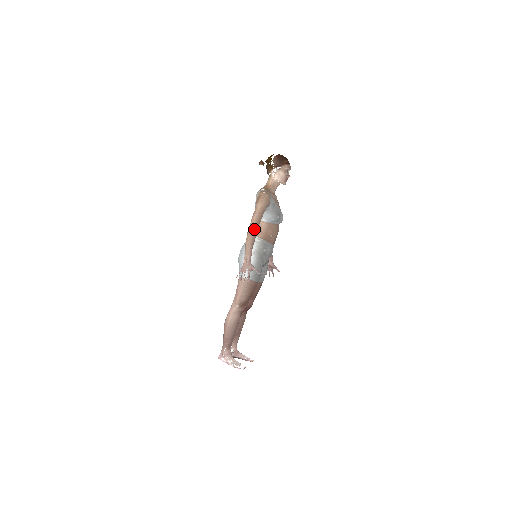
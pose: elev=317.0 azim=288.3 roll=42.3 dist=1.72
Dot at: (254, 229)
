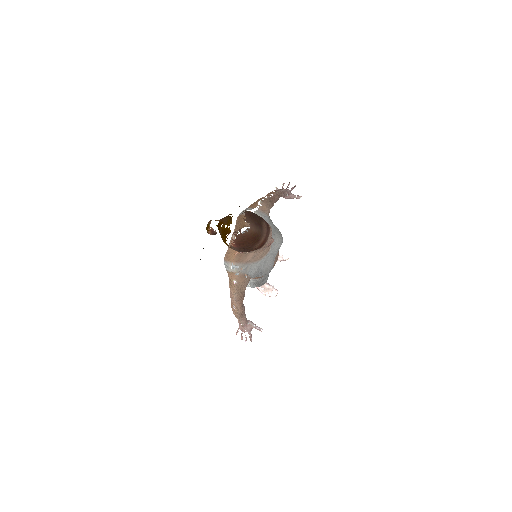
Dot at: (238, 310)
